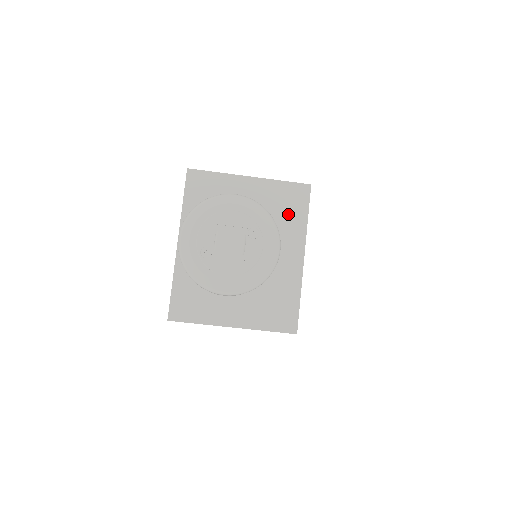
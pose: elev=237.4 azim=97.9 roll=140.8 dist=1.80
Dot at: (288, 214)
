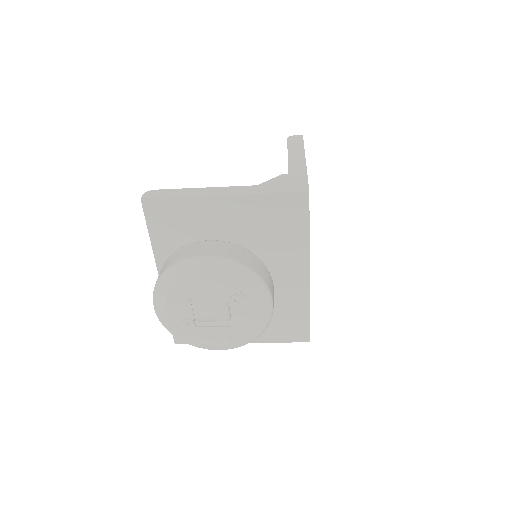
Dot at: (283, 232)
